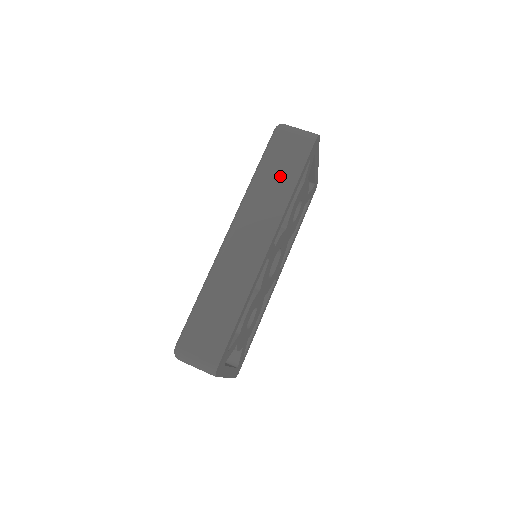
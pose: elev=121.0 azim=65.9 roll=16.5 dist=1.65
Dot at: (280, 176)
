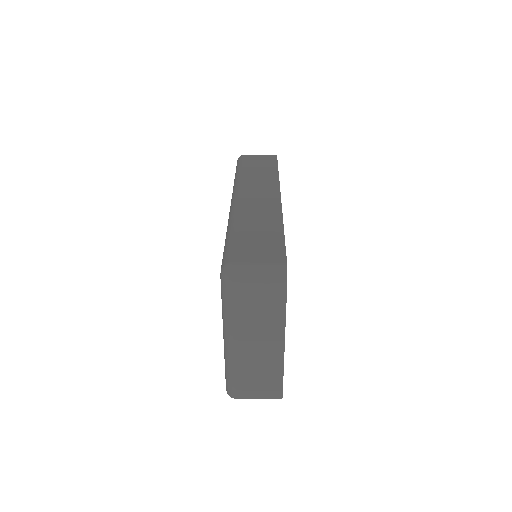
Dot at: (261, 169)
